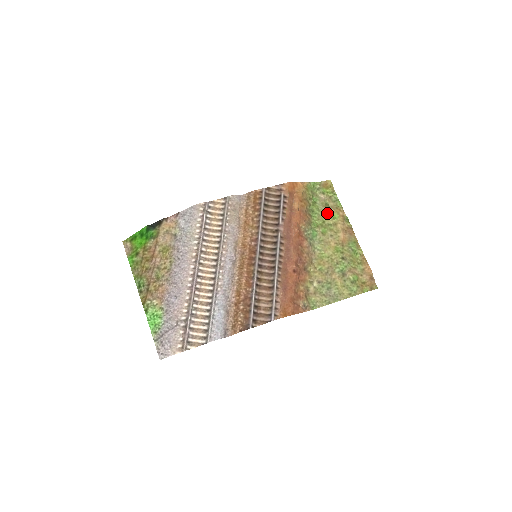
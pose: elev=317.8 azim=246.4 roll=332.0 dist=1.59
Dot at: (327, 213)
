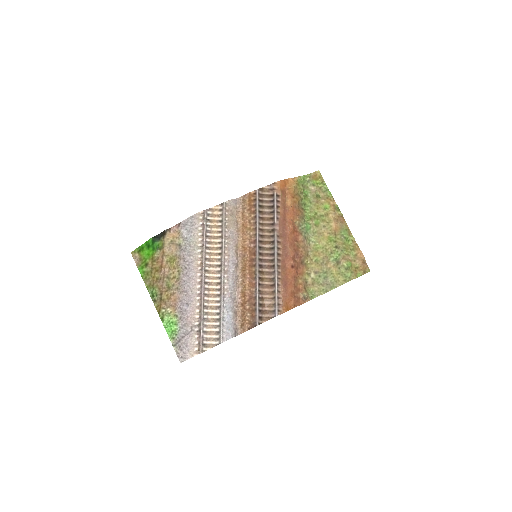
Dot at: (318, 204)
